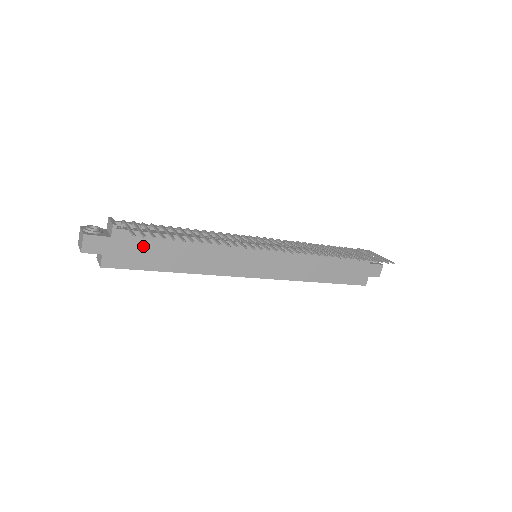
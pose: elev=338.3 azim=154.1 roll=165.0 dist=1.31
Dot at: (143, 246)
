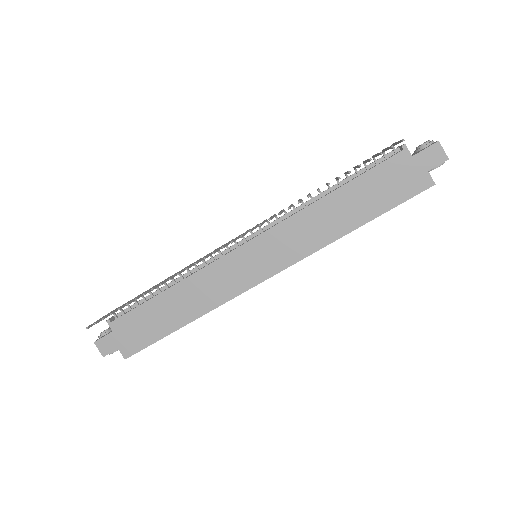
Dot at: (141, 322)
